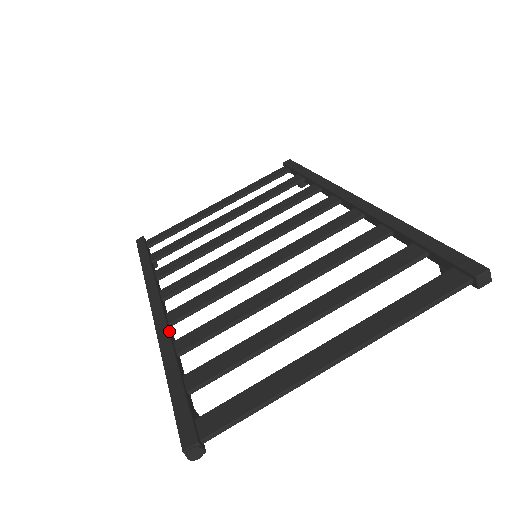
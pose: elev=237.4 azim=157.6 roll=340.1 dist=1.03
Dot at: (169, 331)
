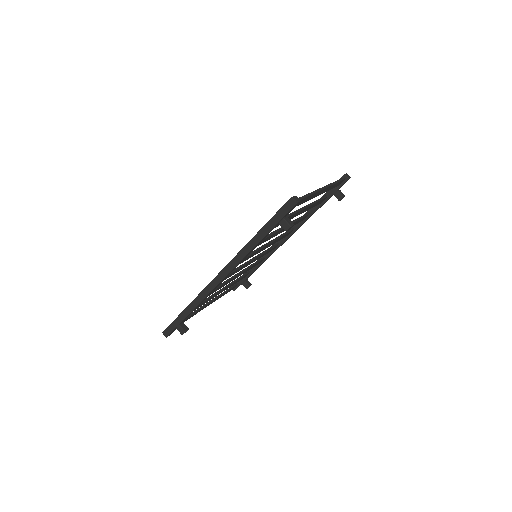
Dot at: occluded
